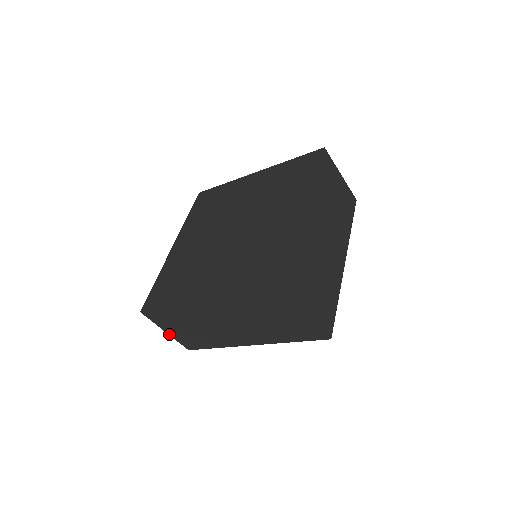
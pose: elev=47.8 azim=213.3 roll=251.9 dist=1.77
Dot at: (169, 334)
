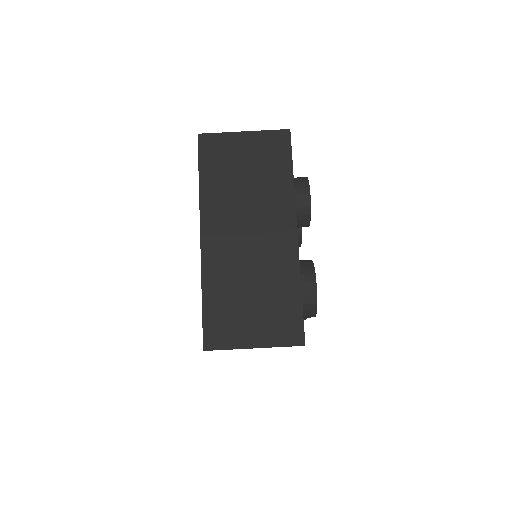
Dot at: occluded
